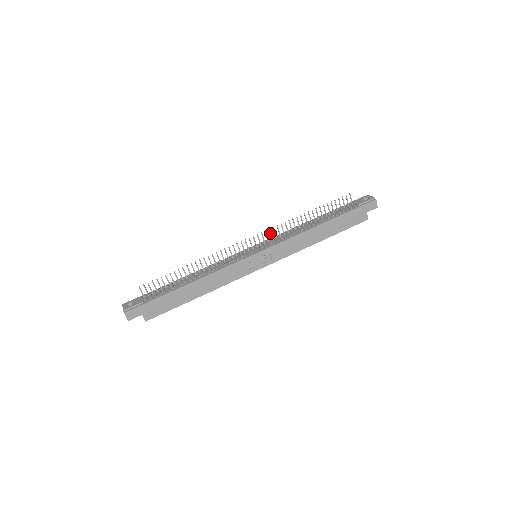
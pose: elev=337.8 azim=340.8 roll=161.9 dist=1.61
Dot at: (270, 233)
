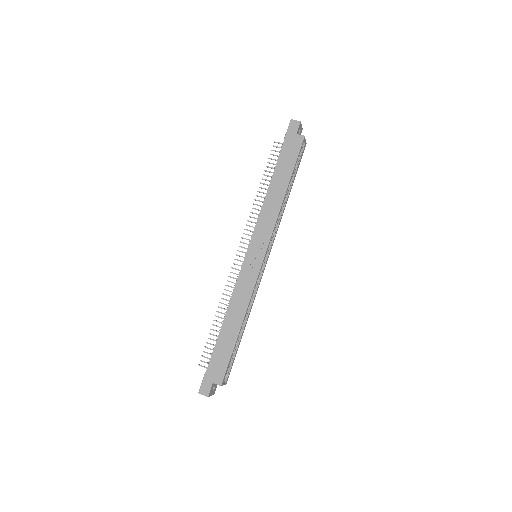
Dot at: occluded
